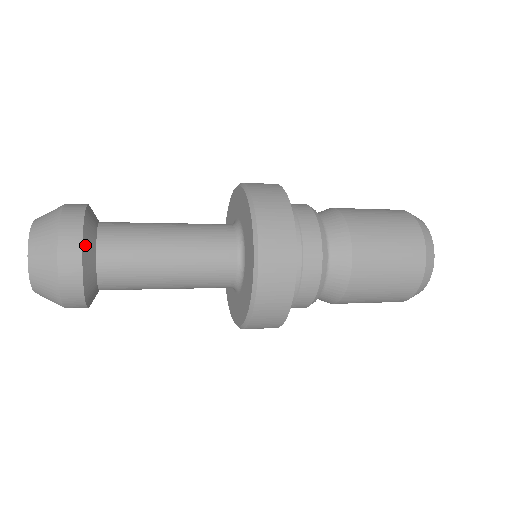
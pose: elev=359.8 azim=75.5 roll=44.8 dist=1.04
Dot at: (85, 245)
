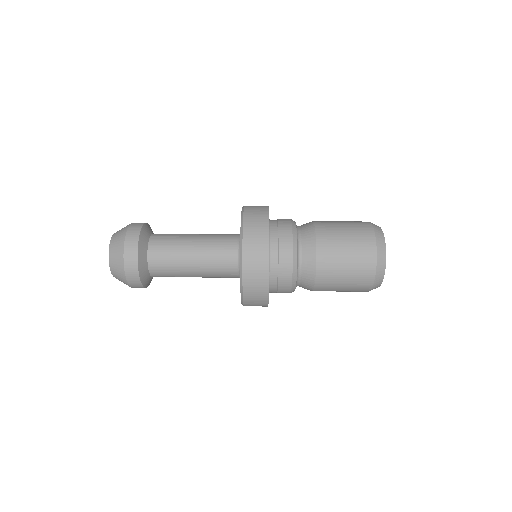
Dot at: (140, 247)
